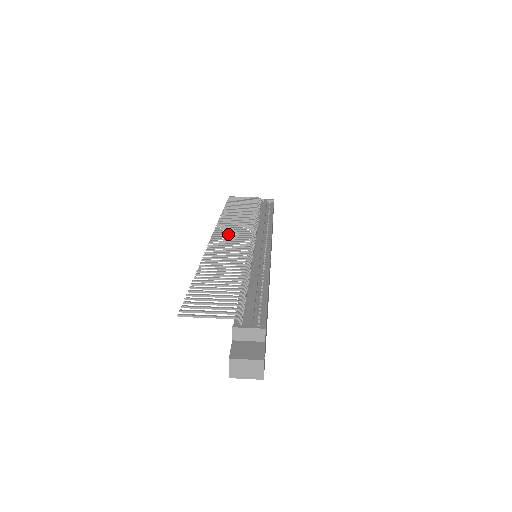
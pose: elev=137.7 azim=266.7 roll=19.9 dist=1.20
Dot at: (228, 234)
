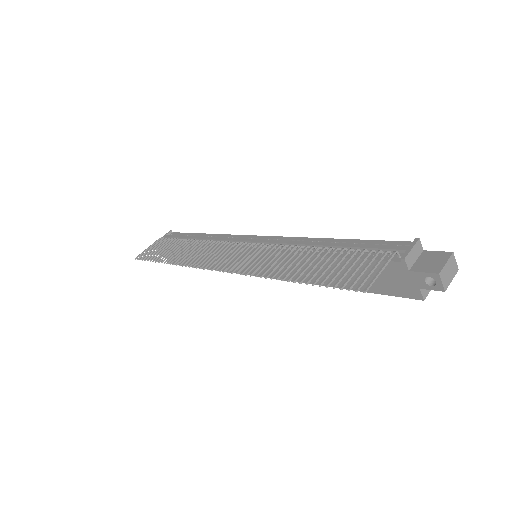
Dot at: (219, 259)
